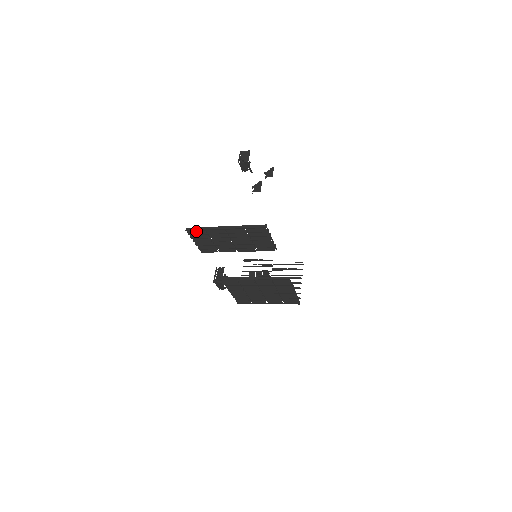
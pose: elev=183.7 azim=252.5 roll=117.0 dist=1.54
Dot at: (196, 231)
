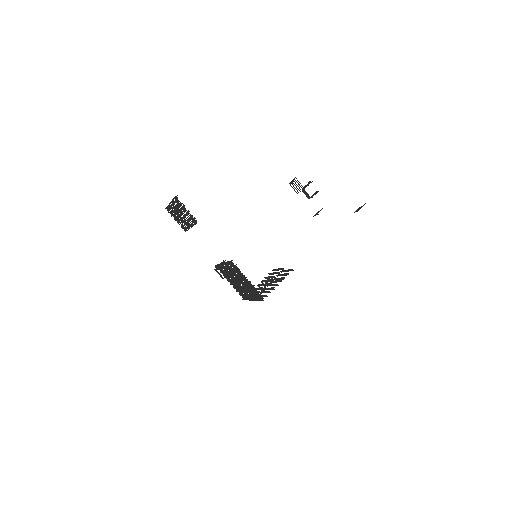
Dot at: (168, 209)
